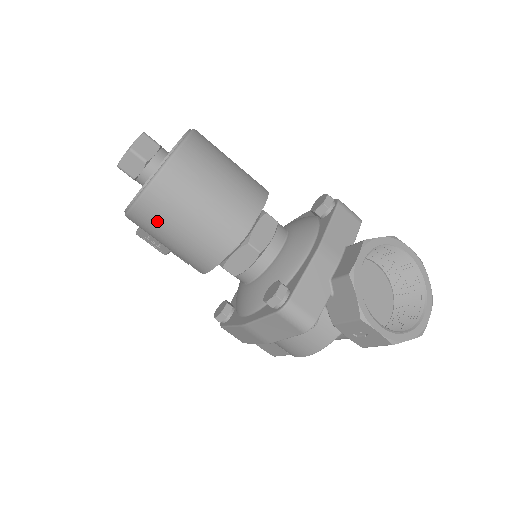
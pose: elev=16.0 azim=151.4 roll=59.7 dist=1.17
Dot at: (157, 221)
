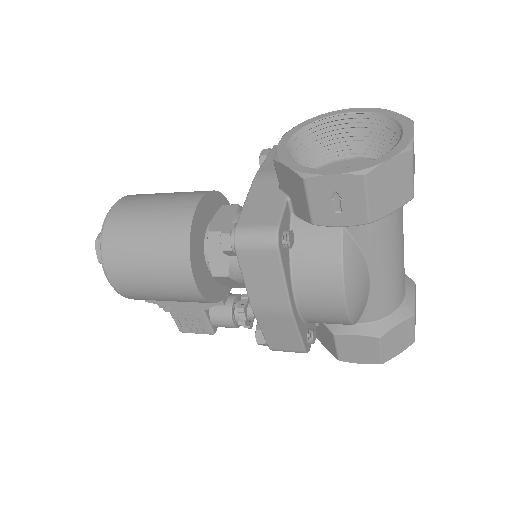
Dot at: (126, 269)
